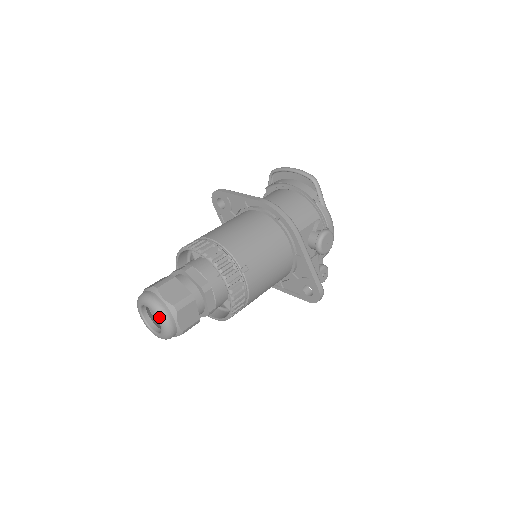
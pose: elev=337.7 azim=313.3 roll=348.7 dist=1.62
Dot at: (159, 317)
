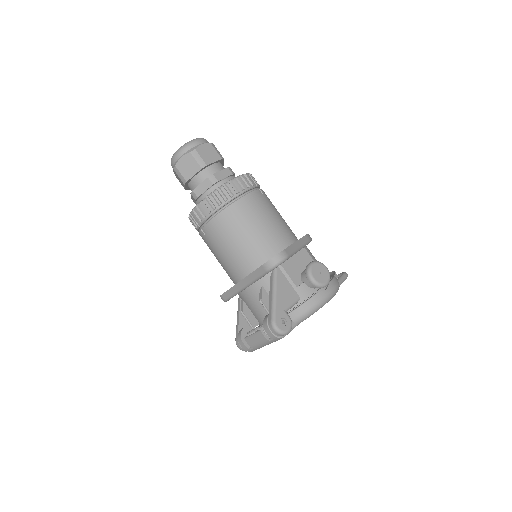
Dot at: occluded
